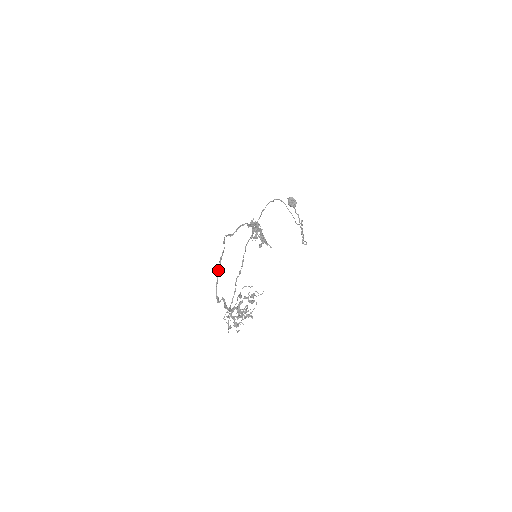
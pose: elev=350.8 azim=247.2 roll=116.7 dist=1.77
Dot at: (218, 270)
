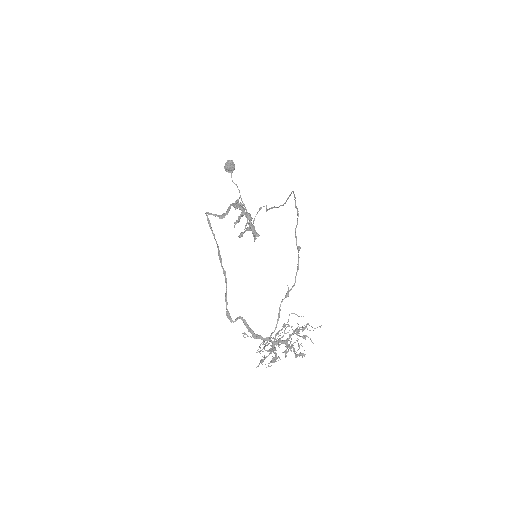
Dot at: occluded
